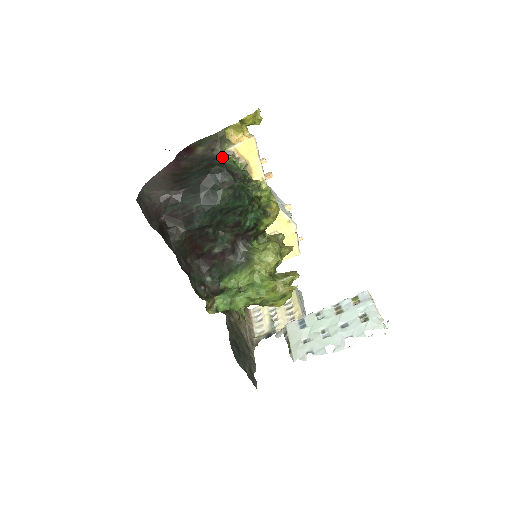
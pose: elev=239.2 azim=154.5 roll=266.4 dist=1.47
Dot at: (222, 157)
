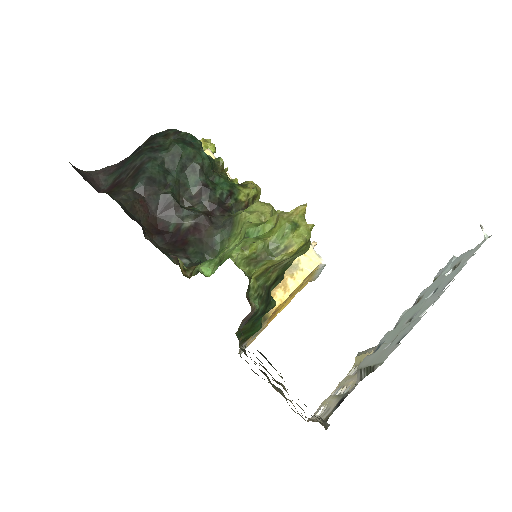
Dot at: occluded
